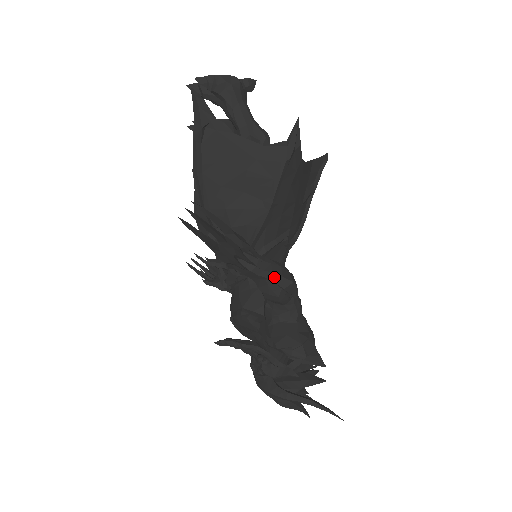
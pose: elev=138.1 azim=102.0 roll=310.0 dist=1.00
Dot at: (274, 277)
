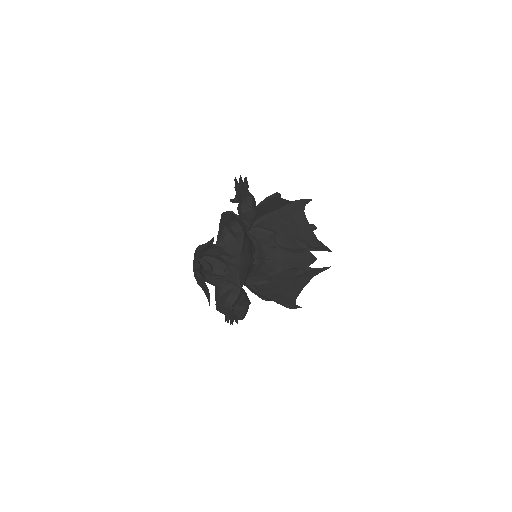
Dot at: (247, 193)
